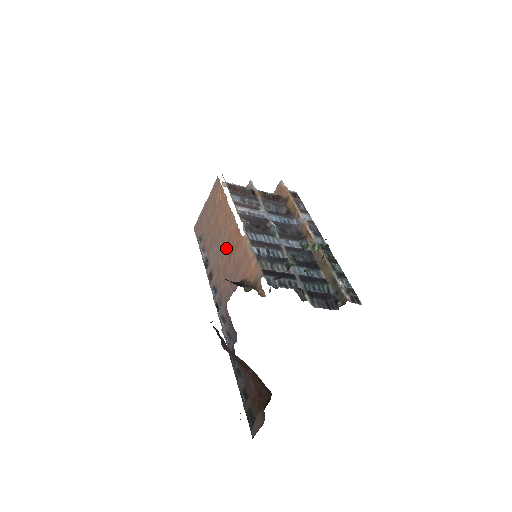
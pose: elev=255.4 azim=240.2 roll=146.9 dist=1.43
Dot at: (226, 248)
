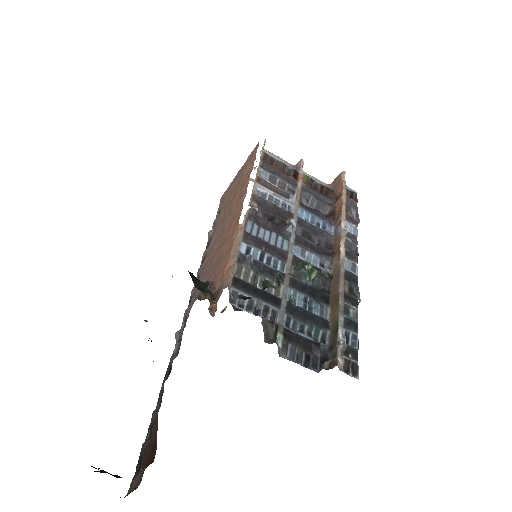
Dot at: (224, 233)
